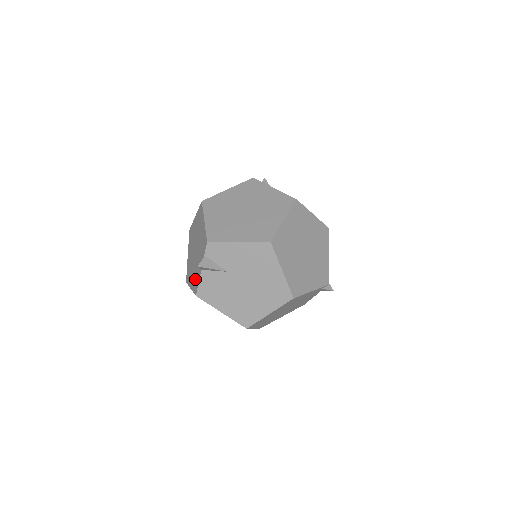
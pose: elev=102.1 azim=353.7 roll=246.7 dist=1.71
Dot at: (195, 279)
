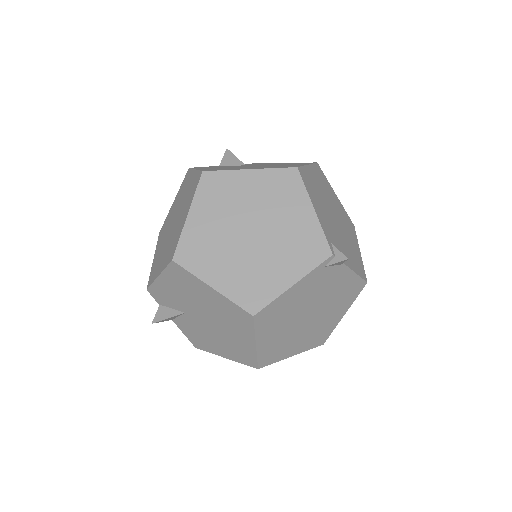
Dot at: occluded
